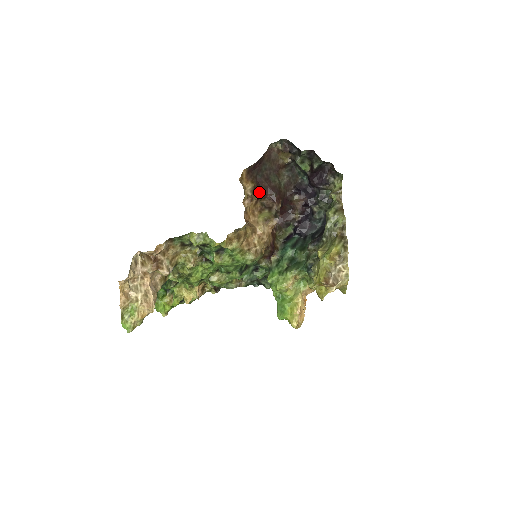
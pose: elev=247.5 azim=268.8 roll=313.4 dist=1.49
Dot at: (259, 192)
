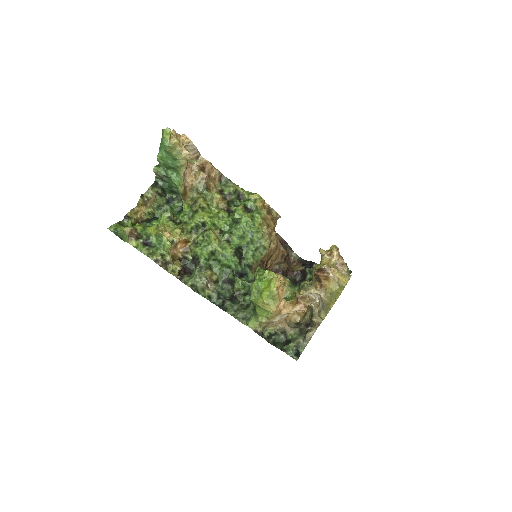
Dot at: occluded
